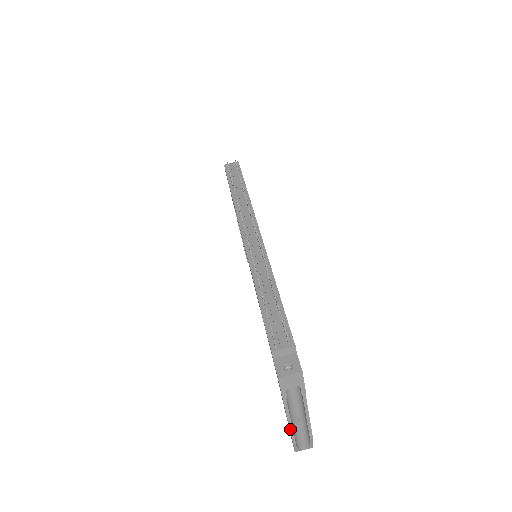
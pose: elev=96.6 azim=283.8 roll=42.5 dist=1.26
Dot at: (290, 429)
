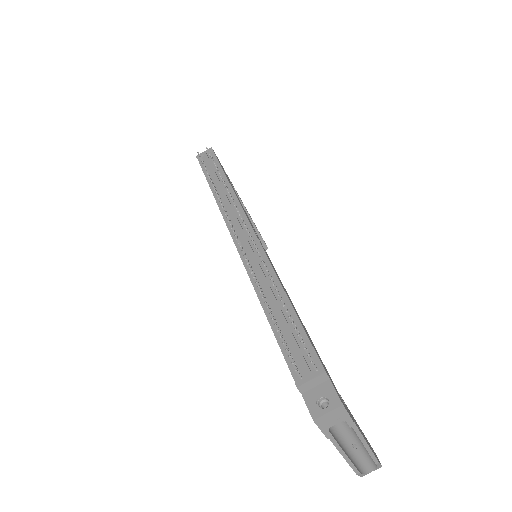
Dot at: (348, 462)
